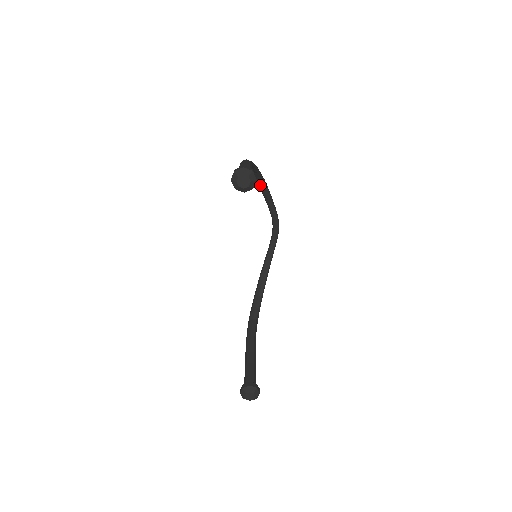
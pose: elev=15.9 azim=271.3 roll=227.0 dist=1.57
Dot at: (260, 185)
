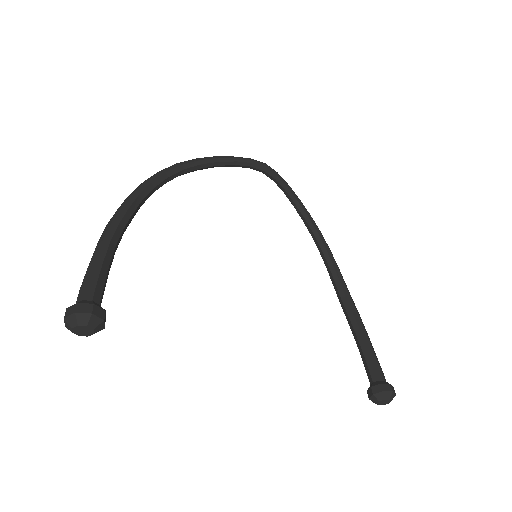
Dot at: (186, 173)
